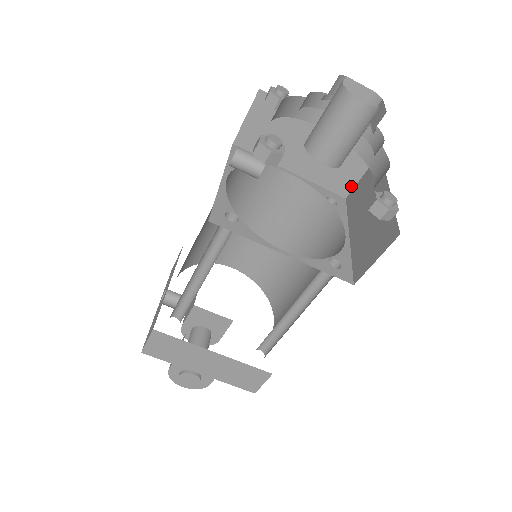
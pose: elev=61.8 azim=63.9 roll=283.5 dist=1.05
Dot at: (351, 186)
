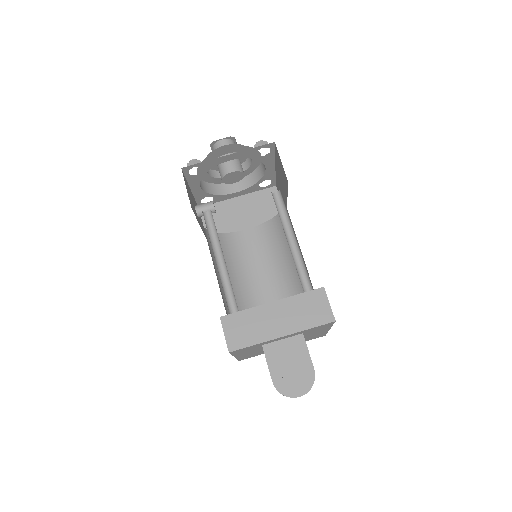
Dot at: occluded
